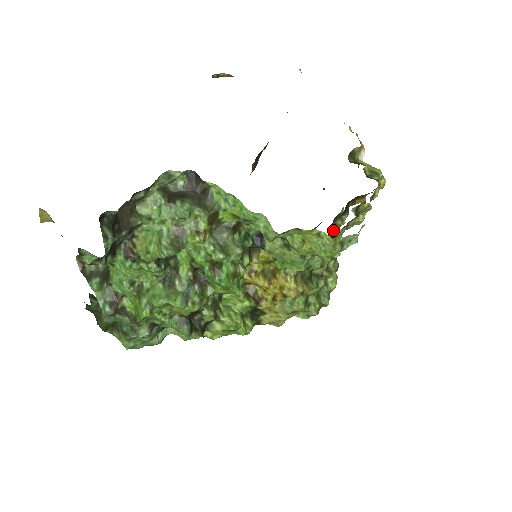
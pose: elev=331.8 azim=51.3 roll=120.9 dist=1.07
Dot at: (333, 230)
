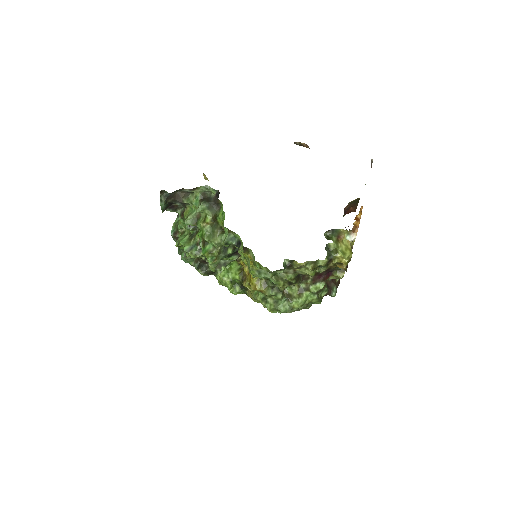
Dot at: (335, 277)
